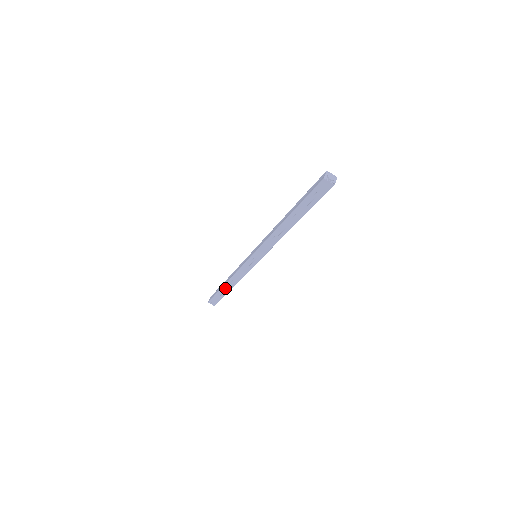
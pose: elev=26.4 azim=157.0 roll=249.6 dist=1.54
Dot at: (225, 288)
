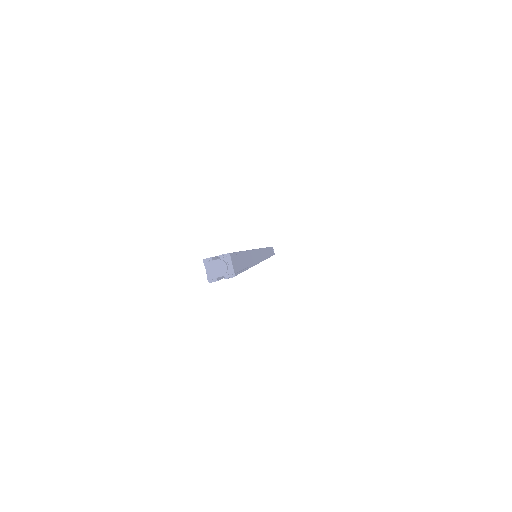
Dot at: occluded
